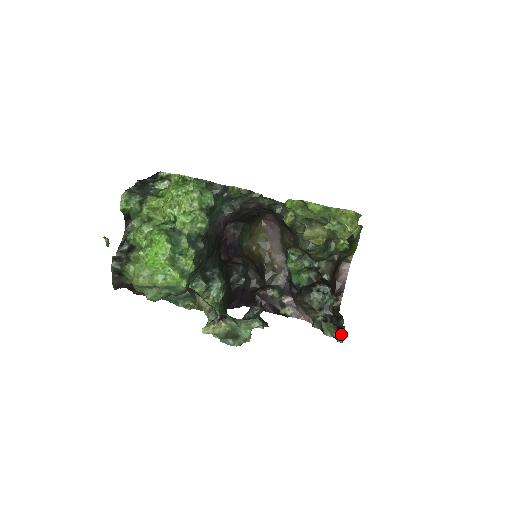
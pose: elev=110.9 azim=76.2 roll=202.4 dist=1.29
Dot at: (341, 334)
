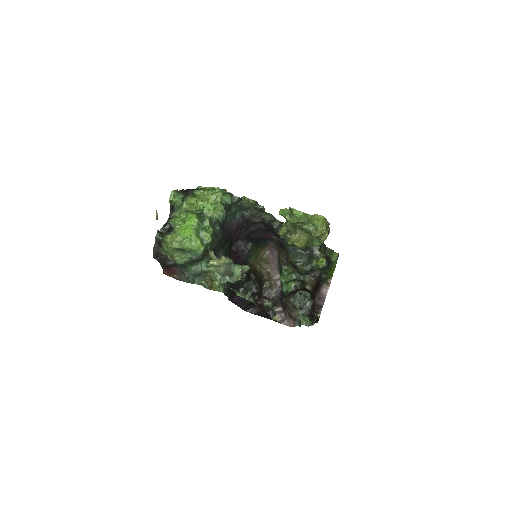
Dot at: occluded
